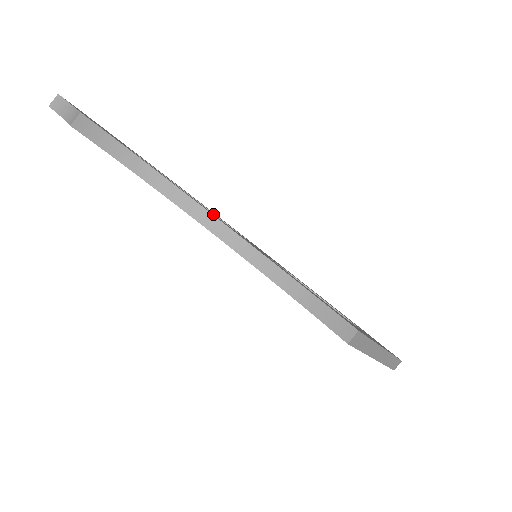
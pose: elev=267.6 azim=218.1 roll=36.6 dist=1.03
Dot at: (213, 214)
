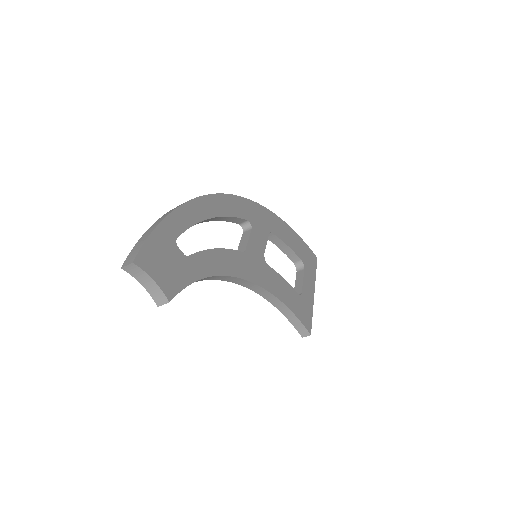
Dot at: (238, 260)
